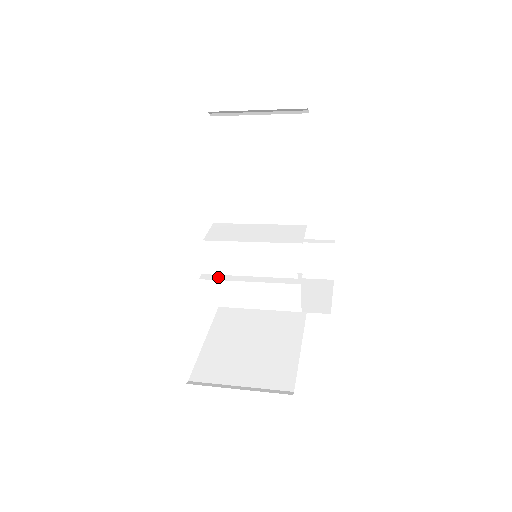
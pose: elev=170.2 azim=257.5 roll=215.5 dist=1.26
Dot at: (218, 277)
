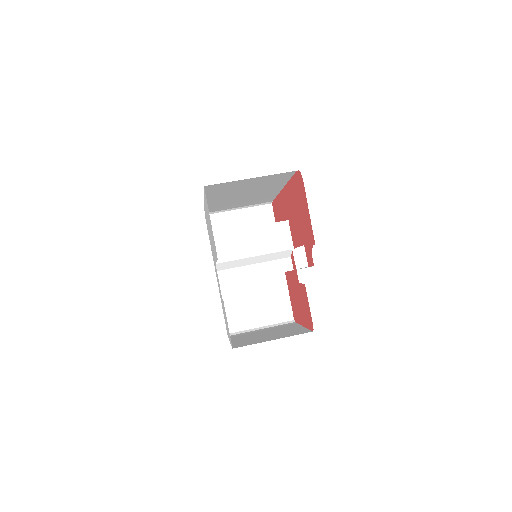
Dot at: (232, 278)
